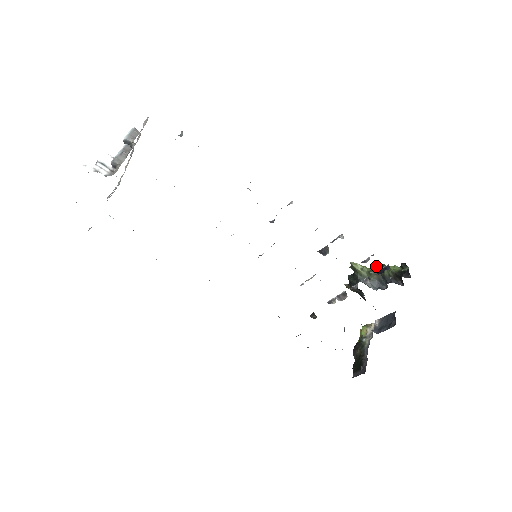
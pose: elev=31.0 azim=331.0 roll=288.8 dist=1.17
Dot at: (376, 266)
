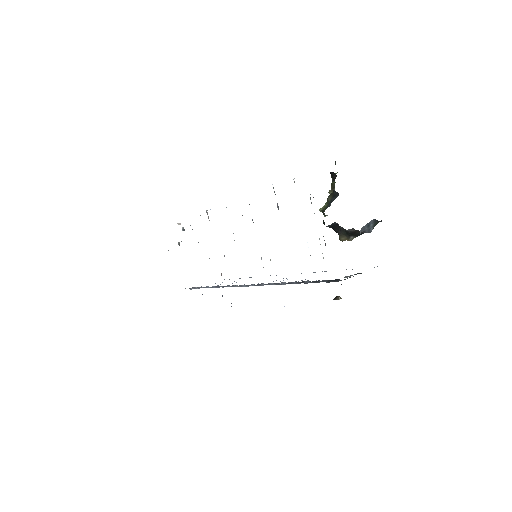
Dot at: (331, 192)
